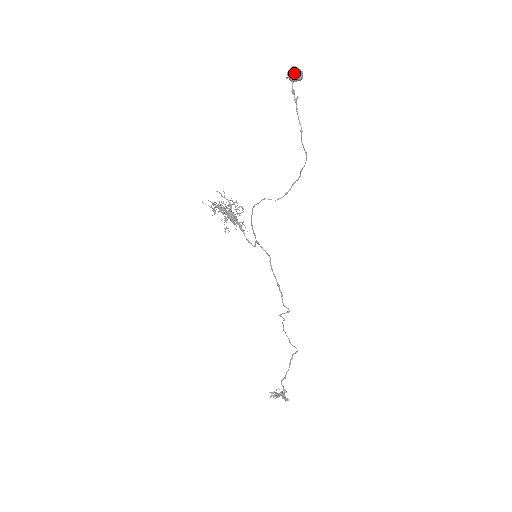
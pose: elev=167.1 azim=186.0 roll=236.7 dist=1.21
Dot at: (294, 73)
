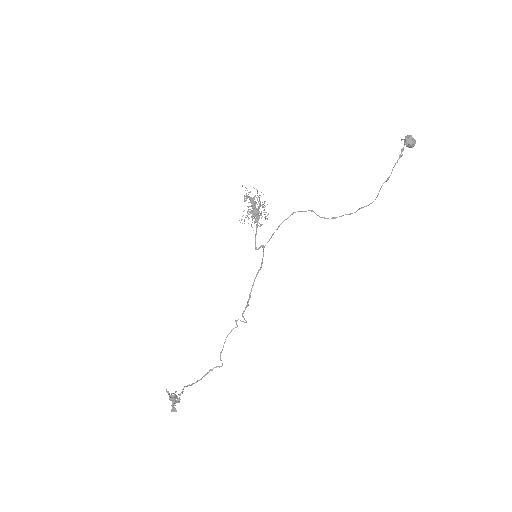
Dot at: (412, 139)
